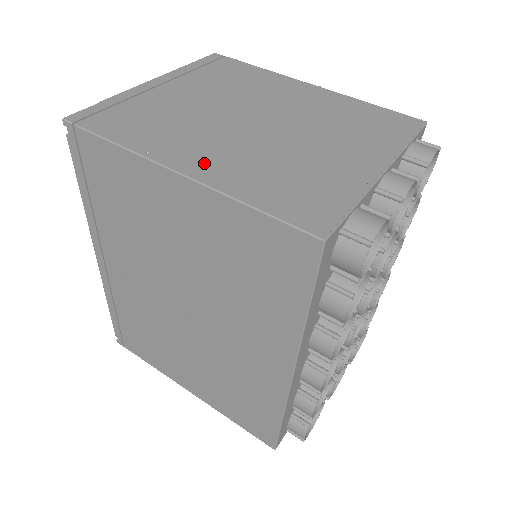
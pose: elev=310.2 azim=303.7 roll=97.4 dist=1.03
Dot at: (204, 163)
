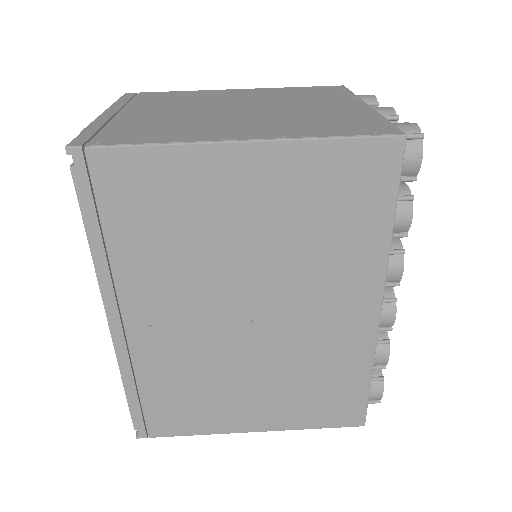
Dot at: (249, 132)
